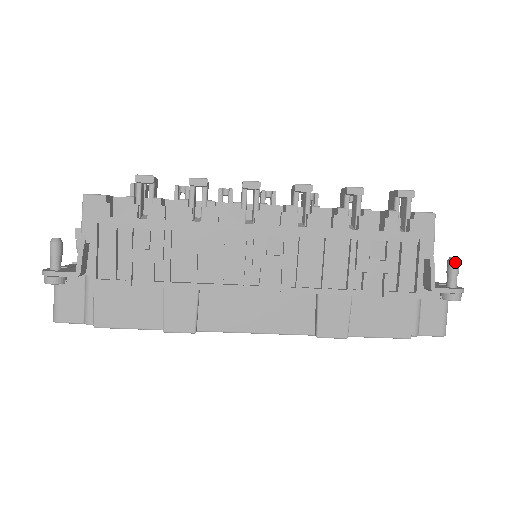
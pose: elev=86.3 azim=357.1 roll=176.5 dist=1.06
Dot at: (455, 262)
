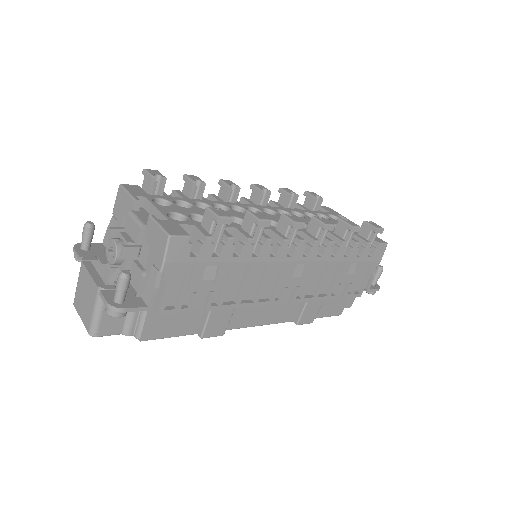
Dot at: (382, 271)
